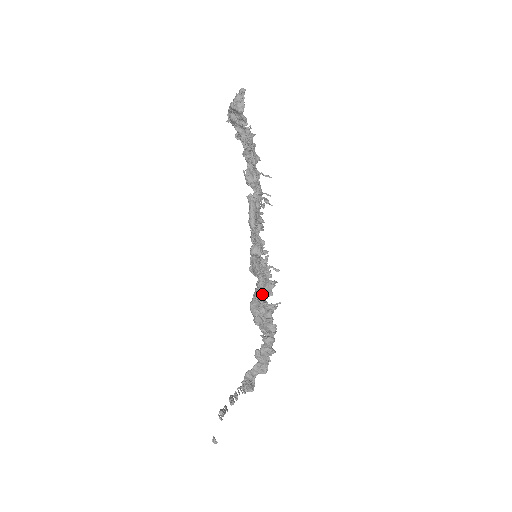
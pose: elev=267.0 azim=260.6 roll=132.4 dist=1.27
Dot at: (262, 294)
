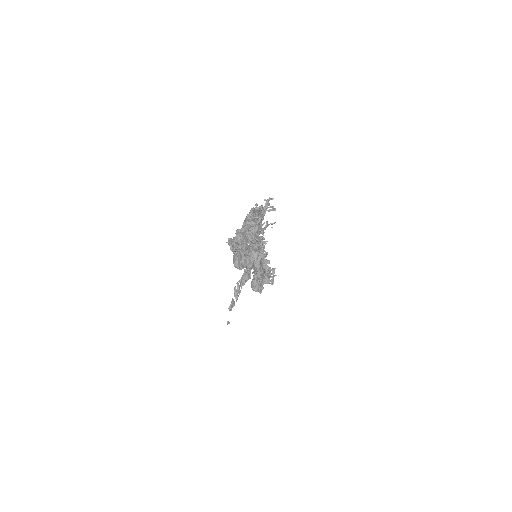
Dot at: occluded
